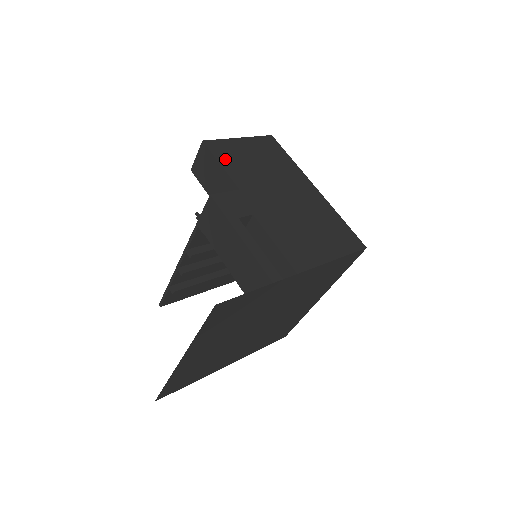
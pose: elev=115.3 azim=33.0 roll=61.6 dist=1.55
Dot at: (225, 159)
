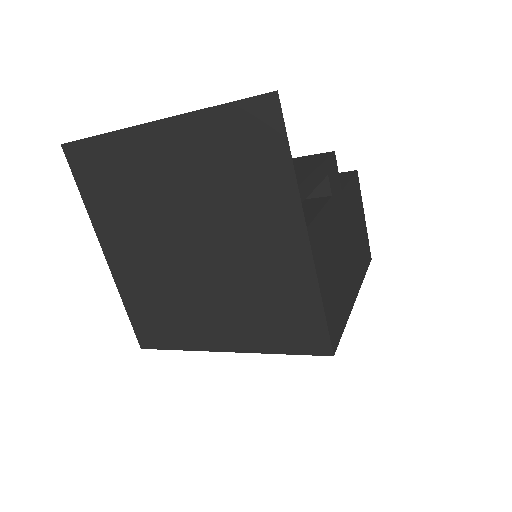
Dot at: (353, 188)
